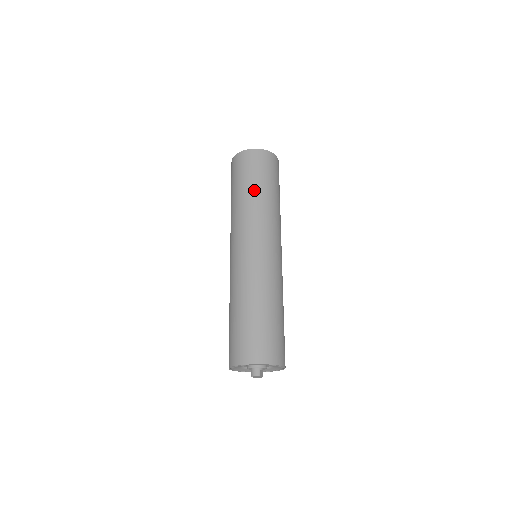
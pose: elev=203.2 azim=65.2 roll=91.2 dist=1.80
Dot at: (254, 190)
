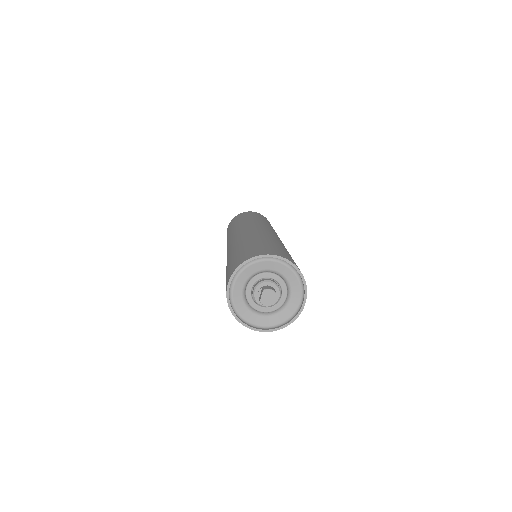
Dot at: (268, 223)
